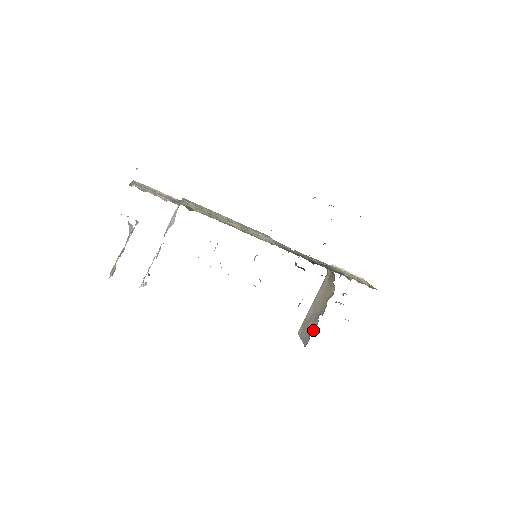
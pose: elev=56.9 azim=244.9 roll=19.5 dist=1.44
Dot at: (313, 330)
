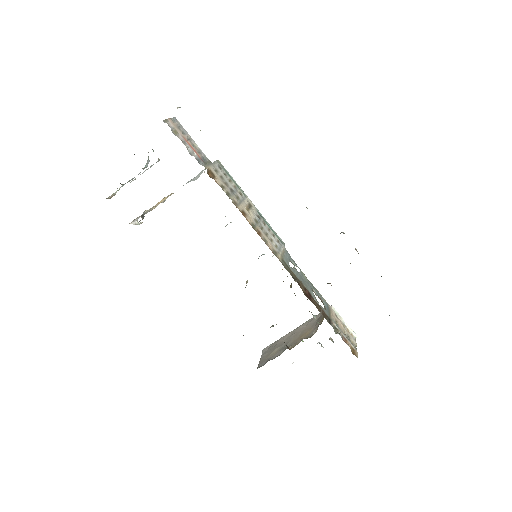
Dot at: (273, 358)
